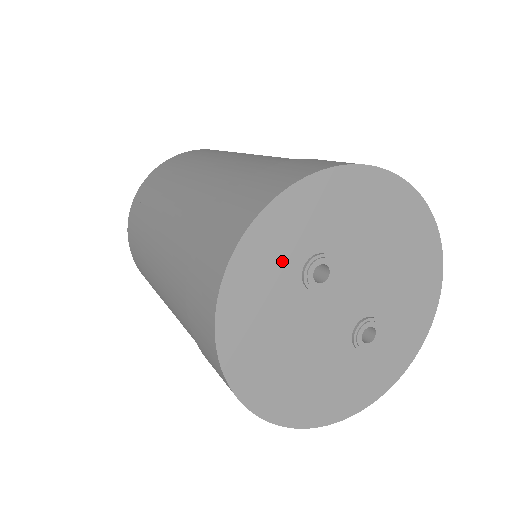
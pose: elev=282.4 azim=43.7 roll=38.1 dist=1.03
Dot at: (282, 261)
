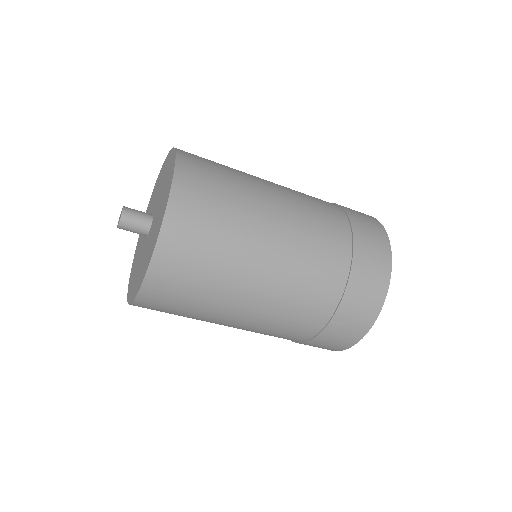
Dot at: occluded
